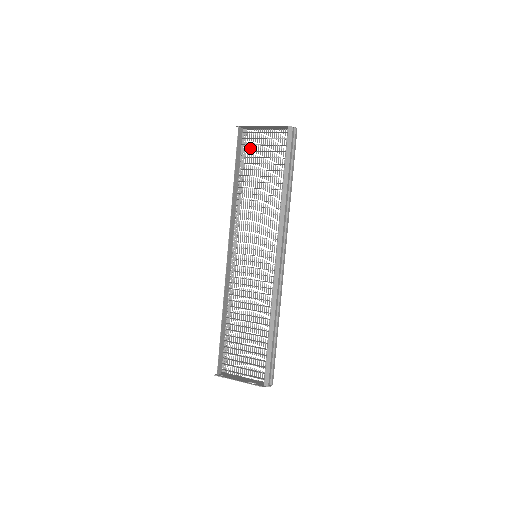
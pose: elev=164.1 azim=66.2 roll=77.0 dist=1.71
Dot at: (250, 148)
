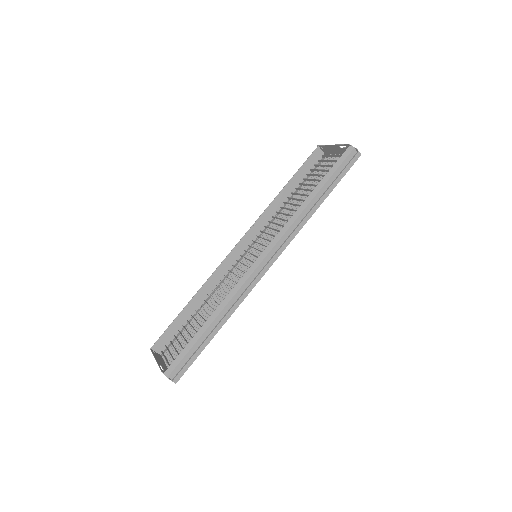
Dot at: occluded
